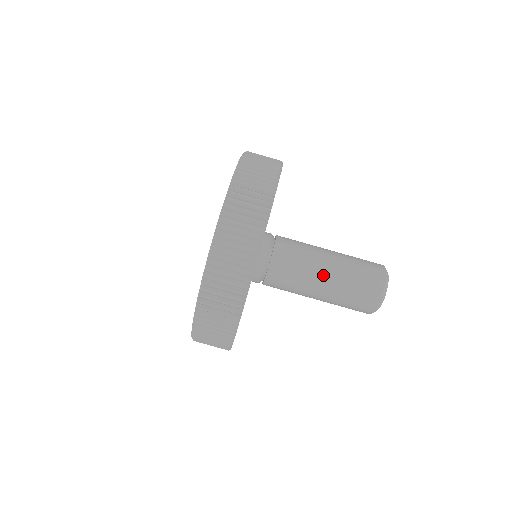
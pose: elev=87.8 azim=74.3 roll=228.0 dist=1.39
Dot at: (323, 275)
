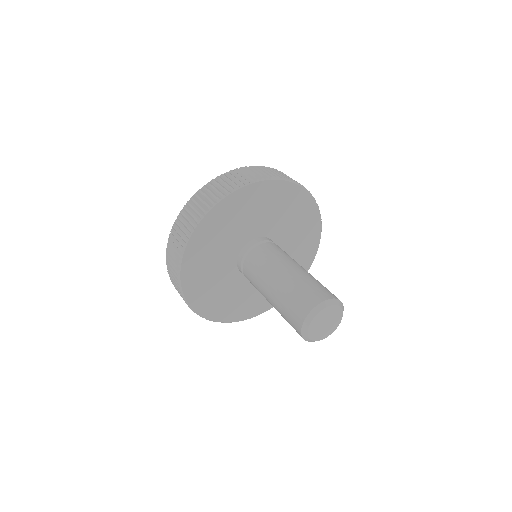
Dot at: (275, 277)
